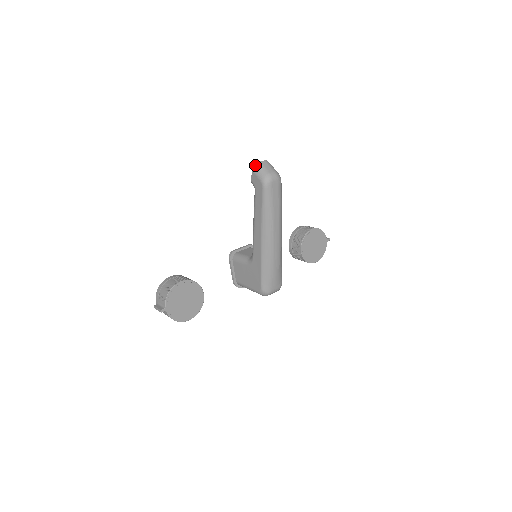
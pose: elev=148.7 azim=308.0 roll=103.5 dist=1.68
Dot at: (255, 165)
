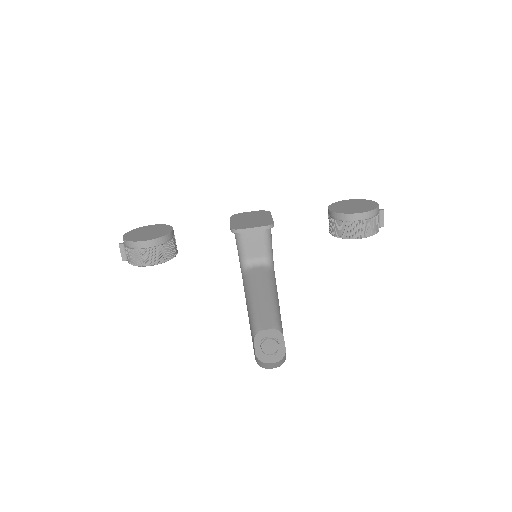
Dot at: (259, 361)
